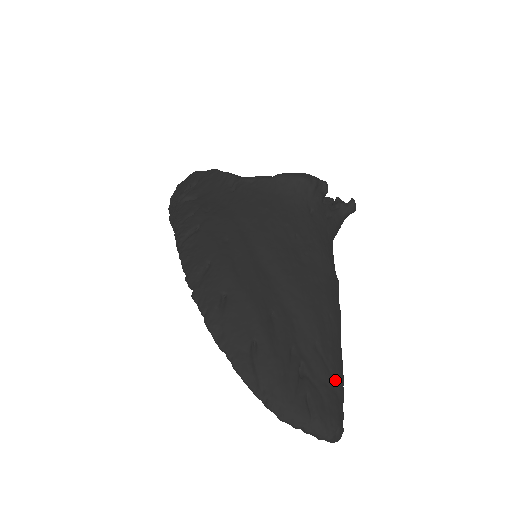
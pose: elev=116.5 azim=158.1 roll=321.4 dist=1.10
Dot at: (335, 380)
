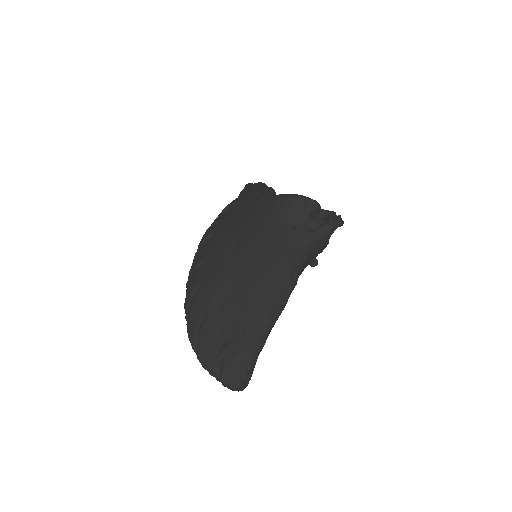
Dot at: (246, 353)
